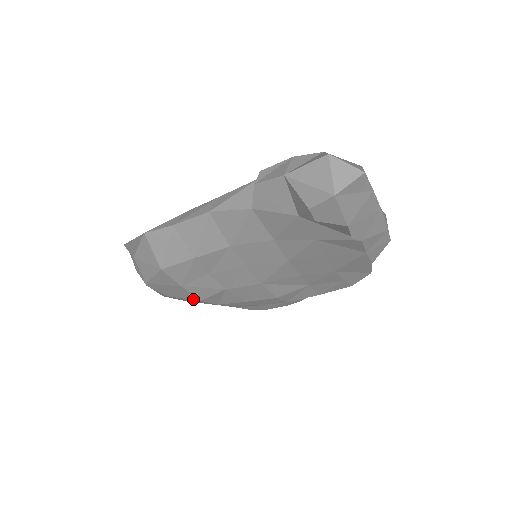
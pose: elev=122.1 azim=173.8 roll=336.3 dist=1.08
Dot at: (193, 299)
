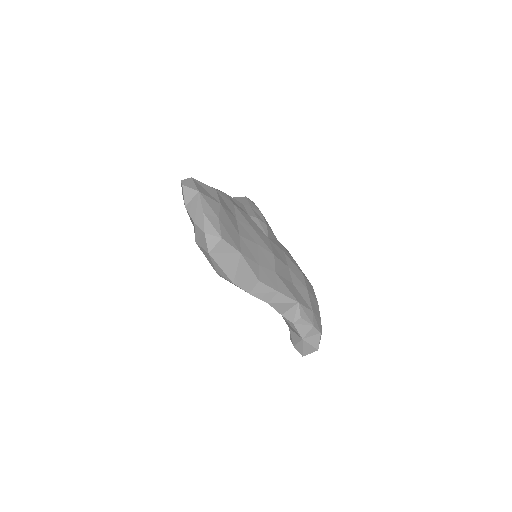
Dot at: occluded
